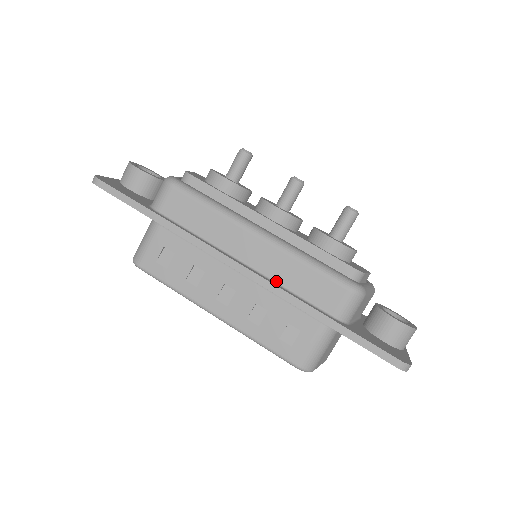
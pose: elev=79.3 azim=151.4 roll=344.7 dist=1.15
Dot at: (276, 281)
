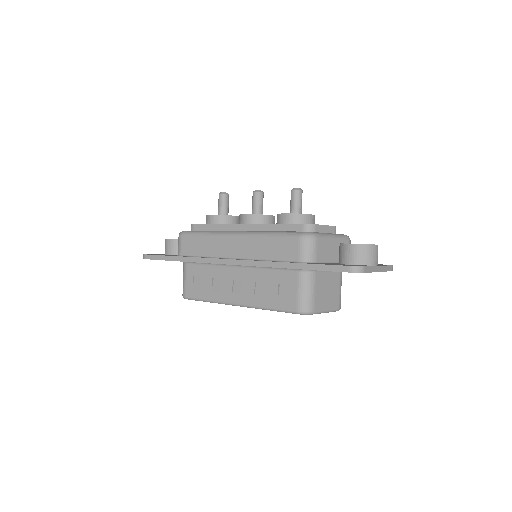
Dot at: (257, 259)
